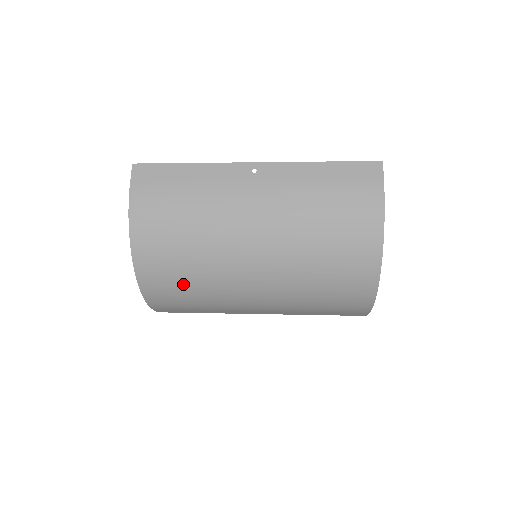
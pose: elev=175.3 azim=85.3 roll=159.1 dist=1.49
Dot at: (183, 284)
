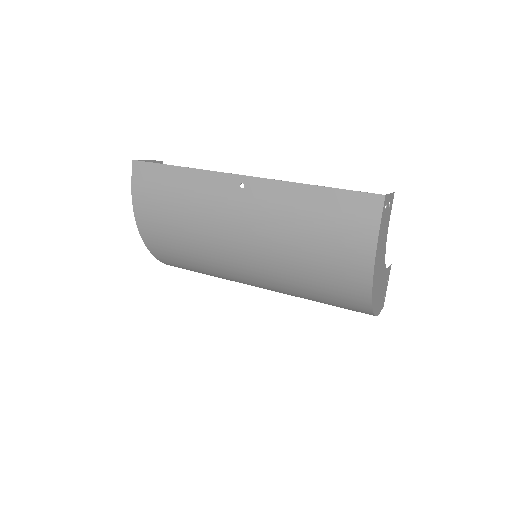
Dot at: (193, 268)
